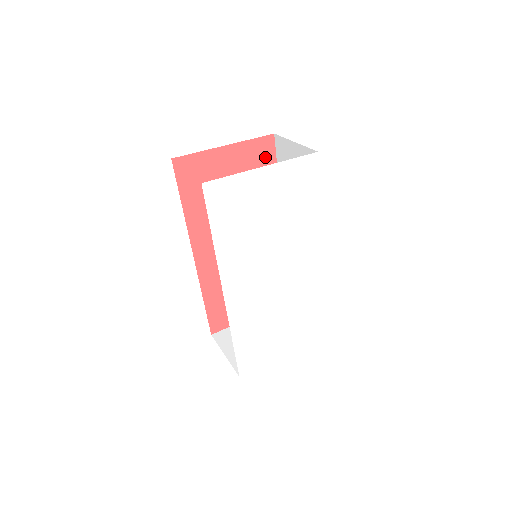
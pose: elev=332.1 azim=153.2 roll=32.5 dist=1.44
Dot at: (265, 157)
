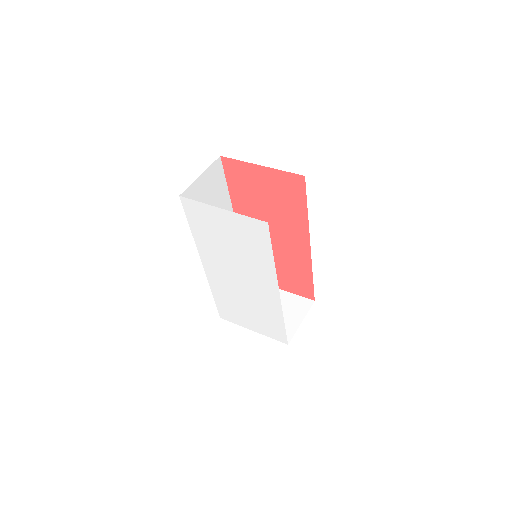
Dot at: (296, 189)
